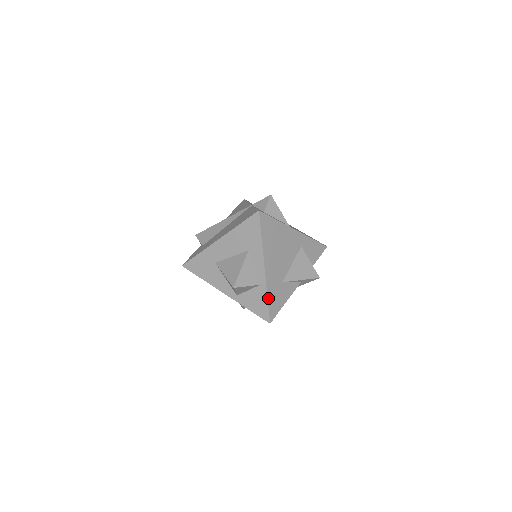
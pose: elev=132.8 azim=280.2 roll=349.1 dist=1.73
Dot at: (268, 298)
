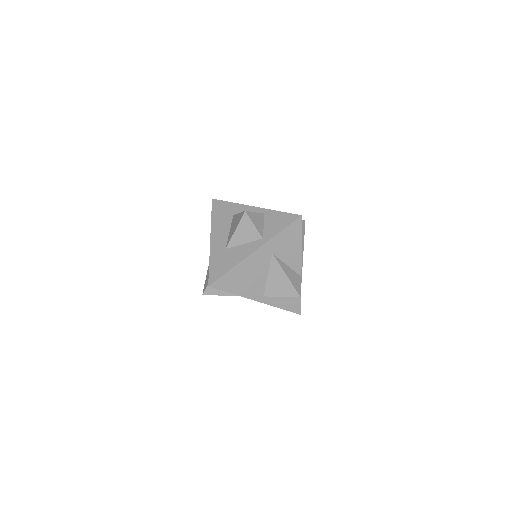
Dot at: (279, 212)
